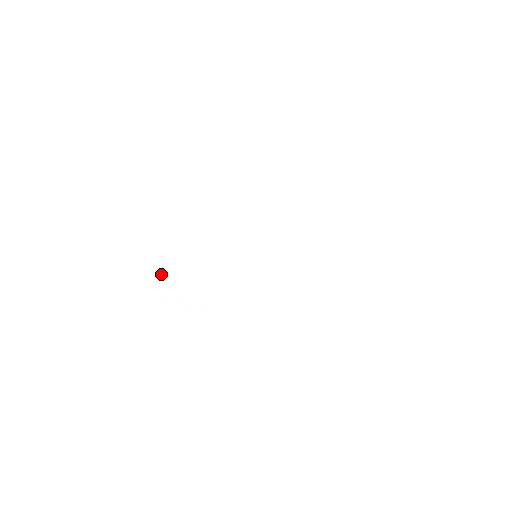
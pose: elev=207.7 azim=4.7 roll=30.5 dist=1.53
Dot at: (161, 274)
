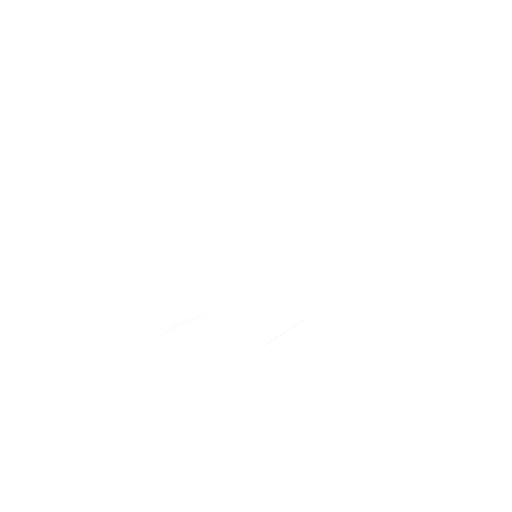
Dot at: (210, 329)
